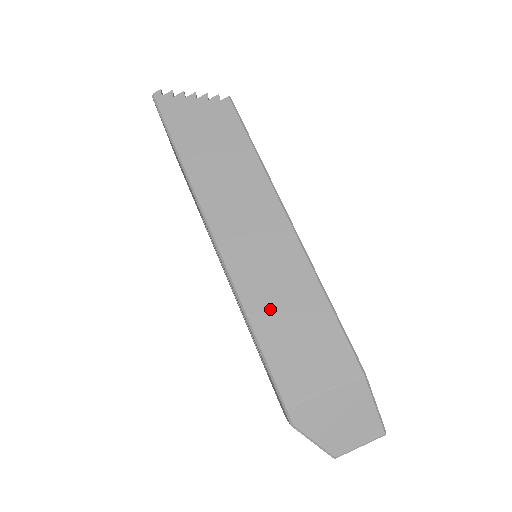
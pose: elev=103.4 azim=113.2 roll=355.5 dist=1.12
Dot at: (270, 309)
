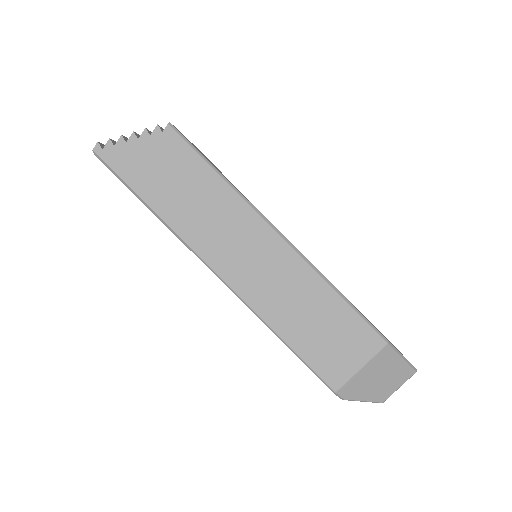
Dot at: (292, 320)
